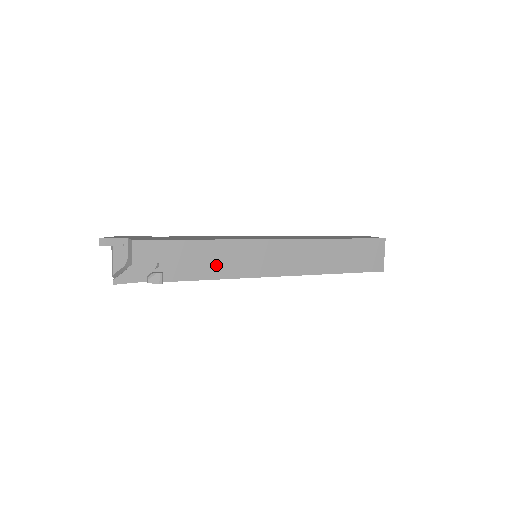
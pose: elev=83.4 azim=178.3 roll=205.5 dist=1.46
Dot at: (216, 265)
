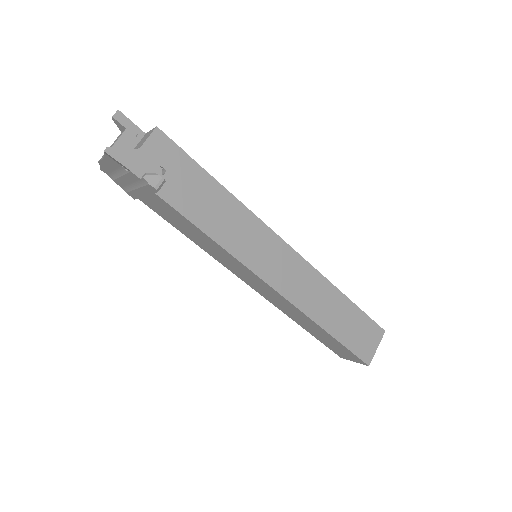
Dot at: (220, 223)
